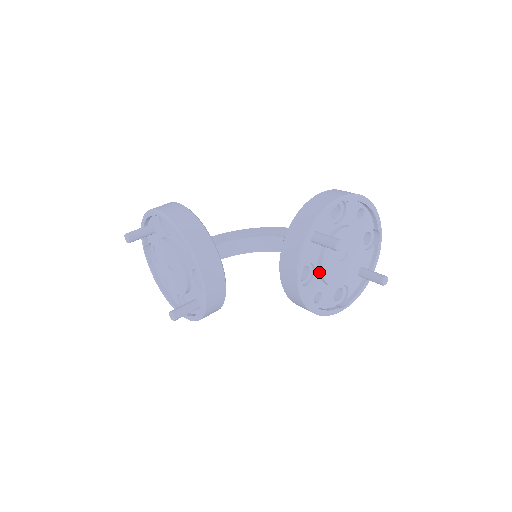
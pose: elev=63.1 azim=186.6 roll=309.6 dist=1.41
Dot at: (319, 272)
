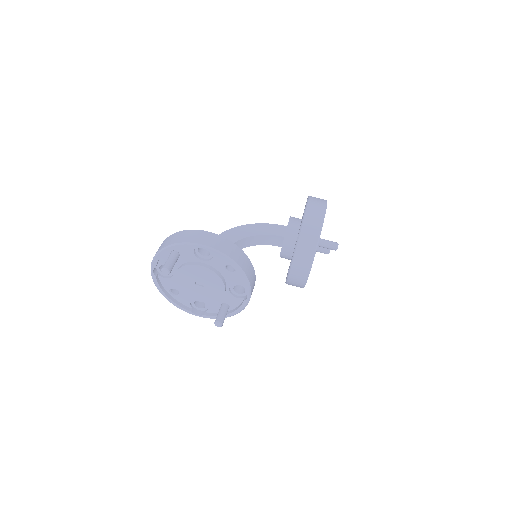
Dot at: occluded
